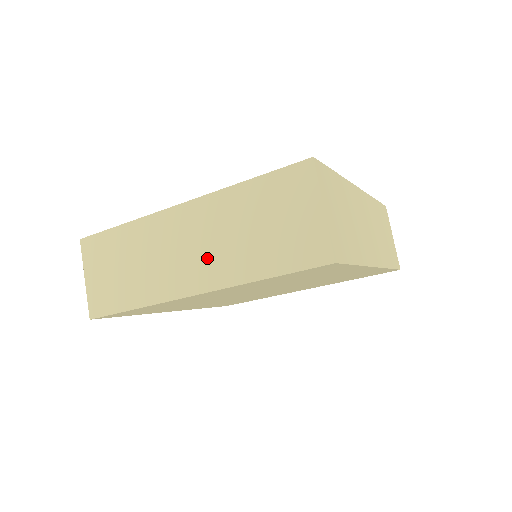
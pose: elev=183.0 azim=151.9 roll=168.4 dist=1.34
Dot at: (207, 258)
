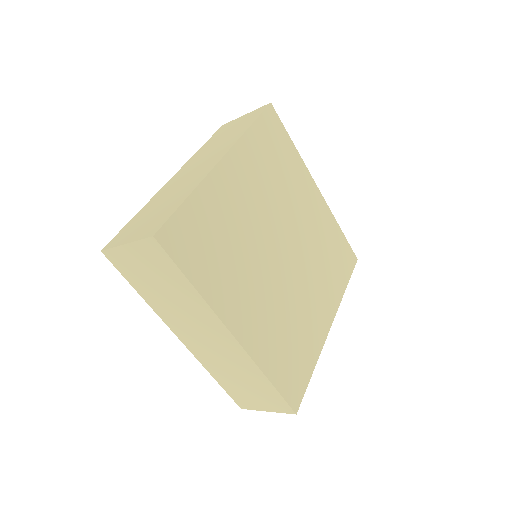
Dot at: (212, 155)
